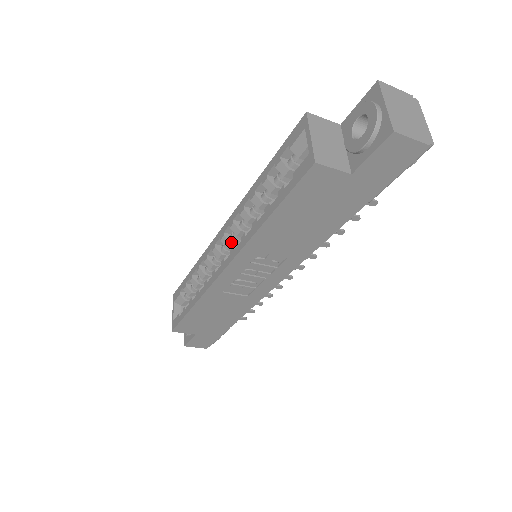
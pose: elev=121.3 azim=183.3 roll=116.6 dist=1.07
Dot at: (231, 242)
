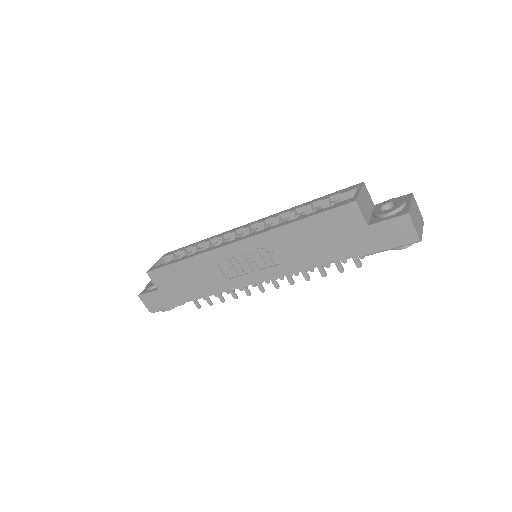
Dot at: occluded
